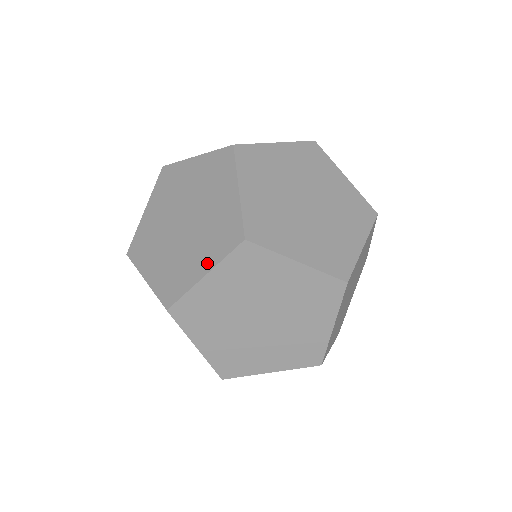
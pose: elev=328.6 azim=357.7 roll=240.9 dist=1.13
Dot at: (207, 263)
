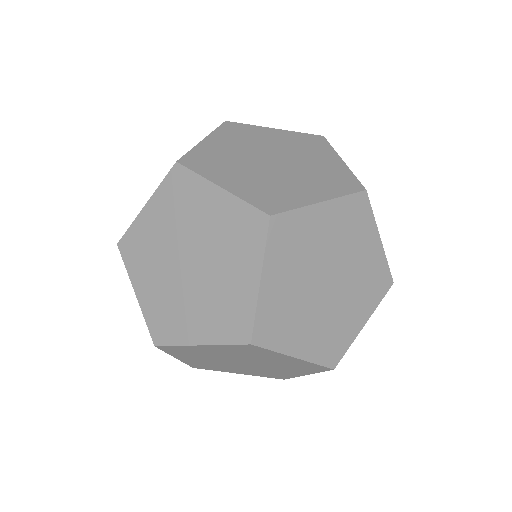
Dot at: (206, 335)
